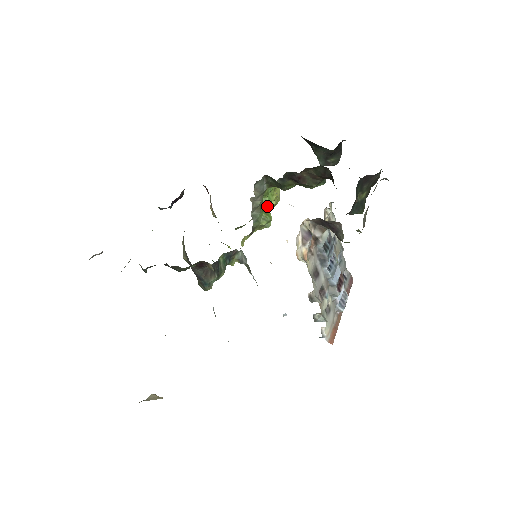
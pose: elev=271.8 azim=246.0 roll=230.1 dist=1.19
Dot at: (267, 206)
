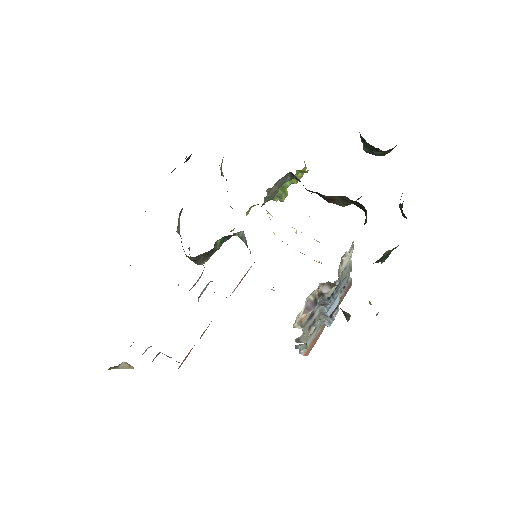
Dot at: occluded
